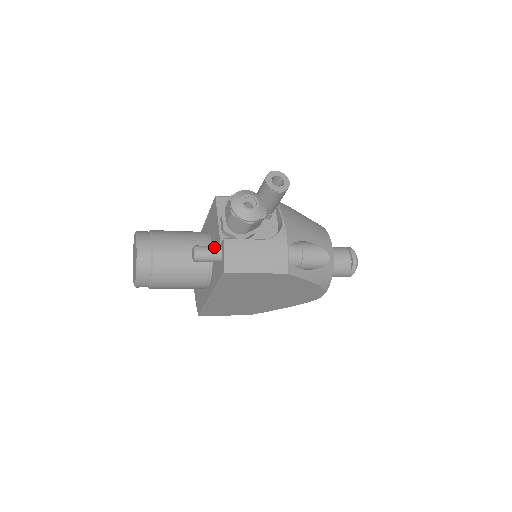
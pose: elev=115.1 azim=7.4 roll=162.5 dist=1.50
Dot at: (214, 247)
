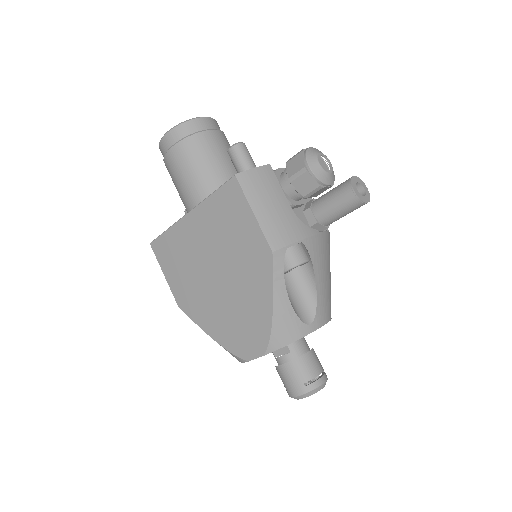
Dot at: occluded
